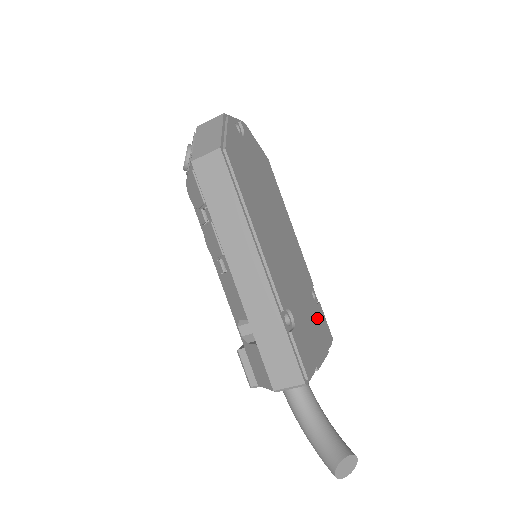
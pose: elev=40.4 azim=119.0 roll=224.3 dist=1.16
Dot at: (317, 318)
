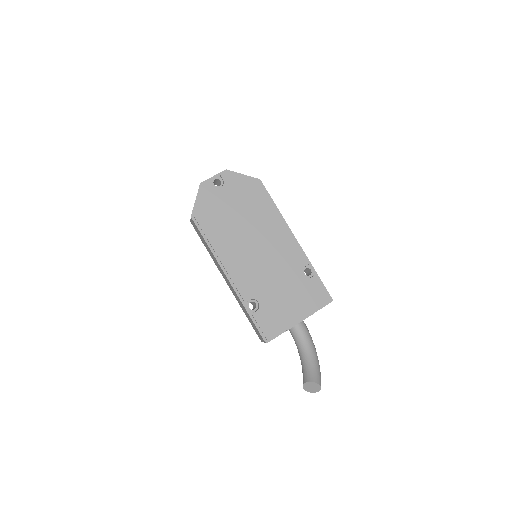
Dot at: (304, 291)
